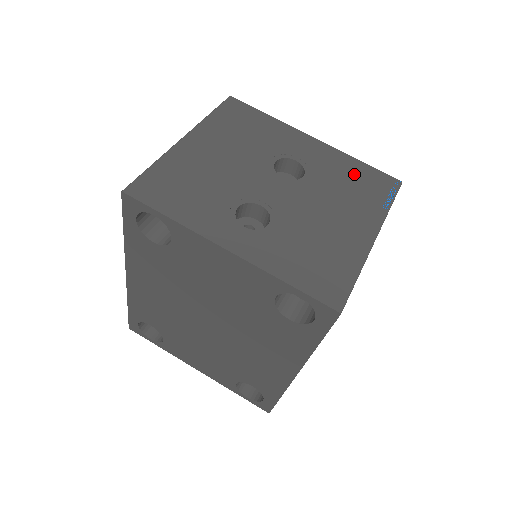
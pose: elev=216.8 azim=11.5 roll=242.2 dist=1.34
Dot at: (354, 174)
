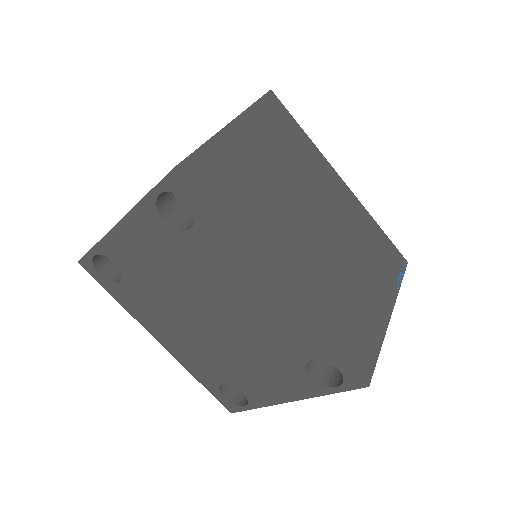
Dot at: occluded
